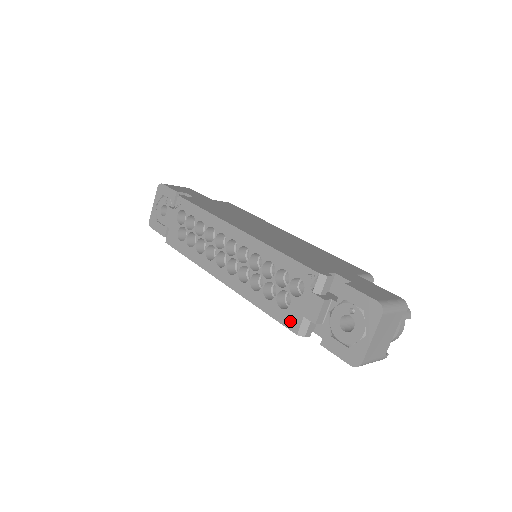
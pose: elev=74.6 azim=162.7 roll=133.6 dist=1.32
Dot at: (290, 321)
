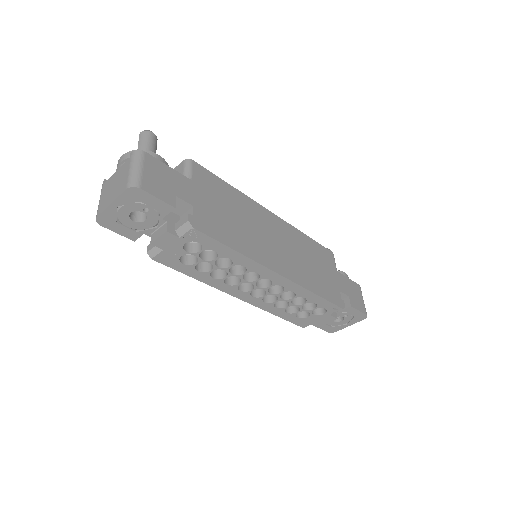
Dot at: (302, 323)
